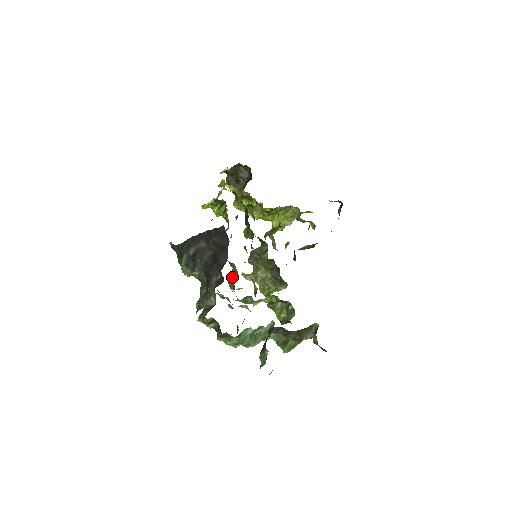
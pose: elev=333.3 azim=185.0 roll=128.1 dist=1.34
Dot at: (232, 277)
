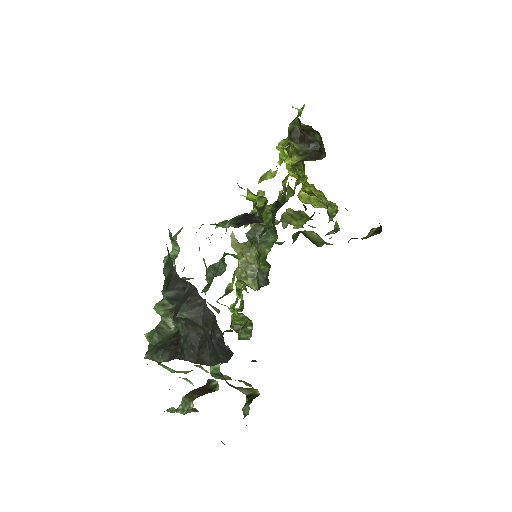
Dot at: (215, 271)
